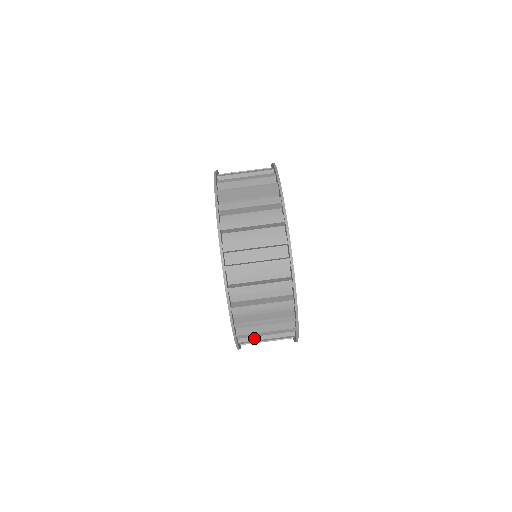
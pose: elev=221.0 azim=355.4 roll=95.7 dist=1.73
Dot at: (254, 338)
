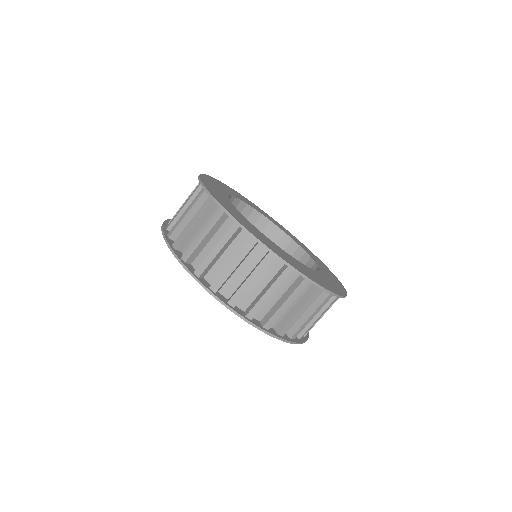
Dot at: (273, 312)
